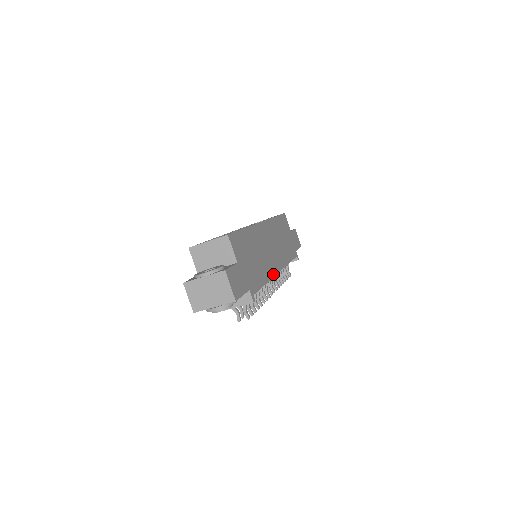
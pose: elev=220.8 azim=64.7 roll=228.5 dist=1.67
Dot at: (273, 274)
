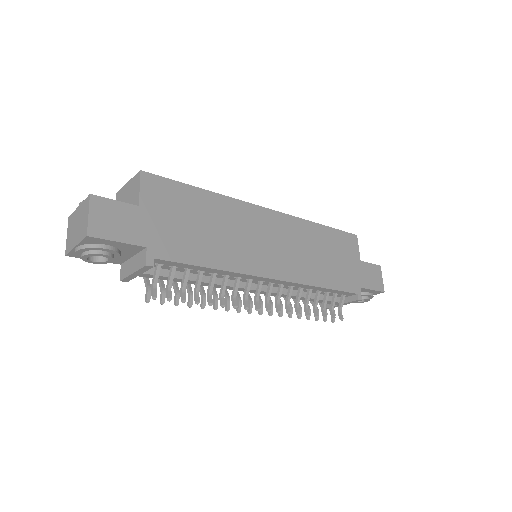
Dot at: (250, 271)
